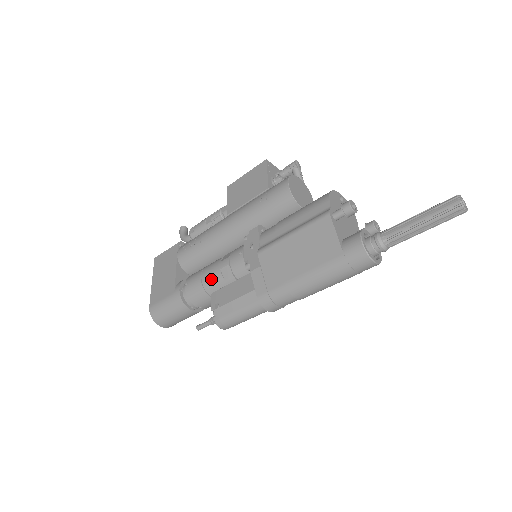
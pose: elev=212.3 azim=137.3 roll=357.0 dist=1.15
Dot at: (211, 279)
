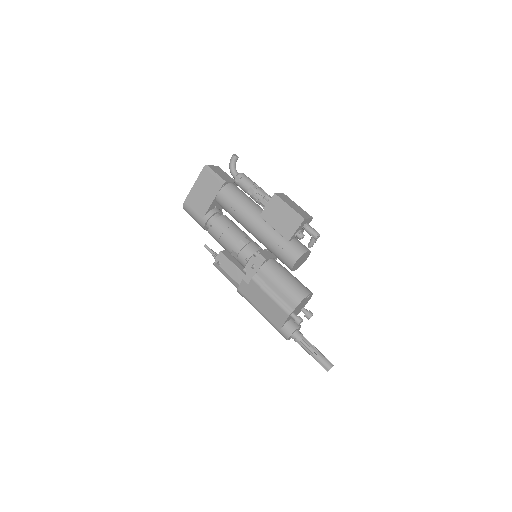
Dot at: (225, 245)
